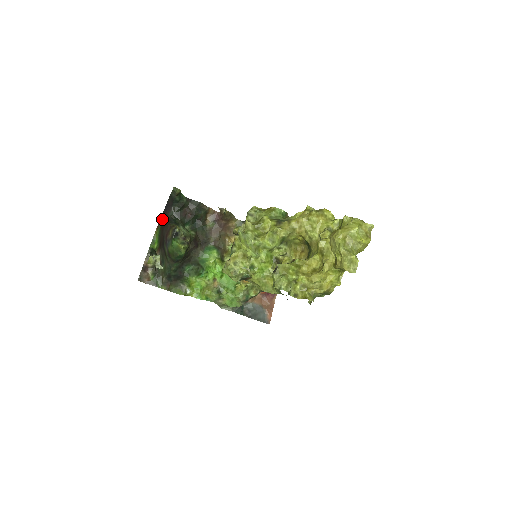
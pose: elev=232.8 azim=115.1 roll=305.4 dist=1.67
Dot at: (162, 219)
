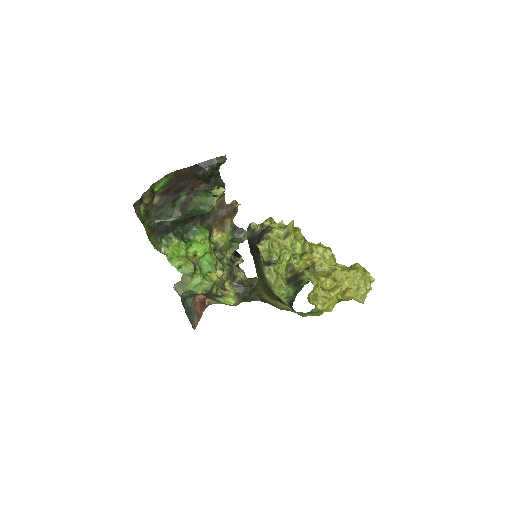
Dot at: (181, 172)
